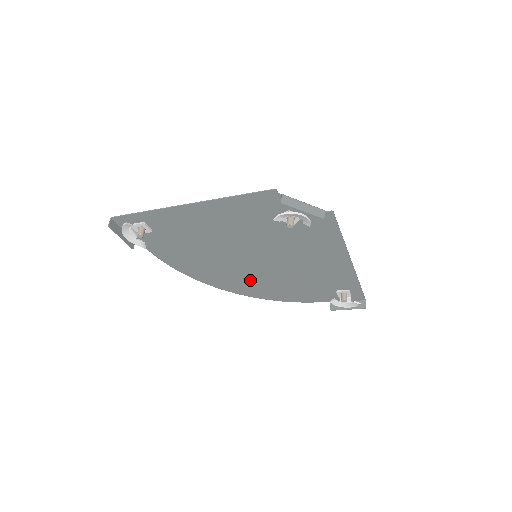
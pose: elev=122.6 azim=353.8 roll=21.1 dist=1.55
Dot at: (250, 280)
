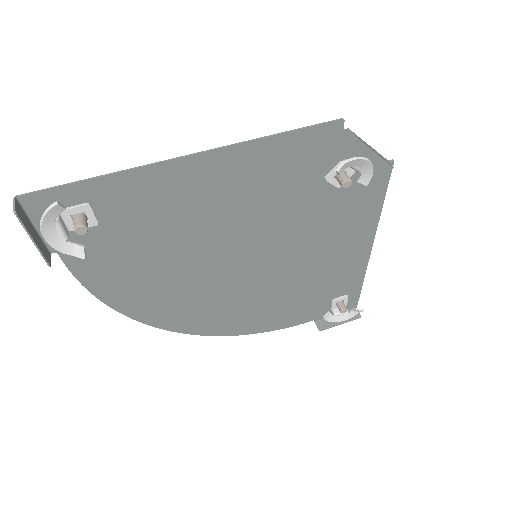
Dot at: (226, 304)
